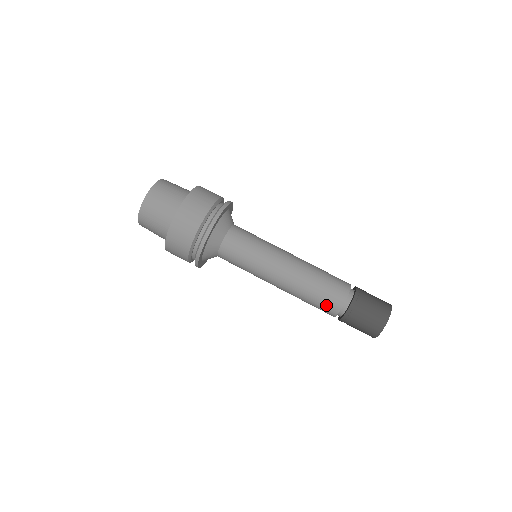
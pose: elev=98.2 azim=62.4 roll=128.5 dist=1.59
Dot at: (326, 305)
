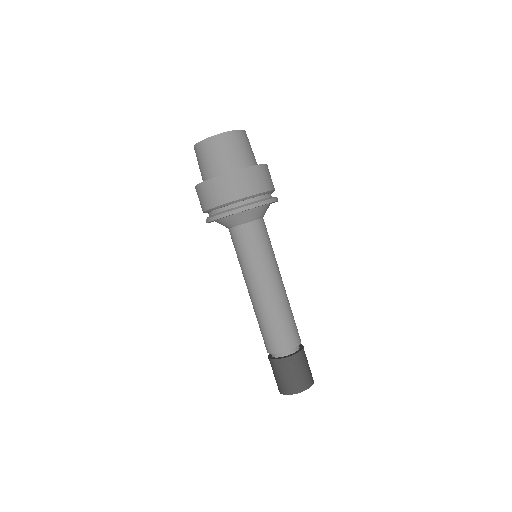
Dot at: (284, 337)
